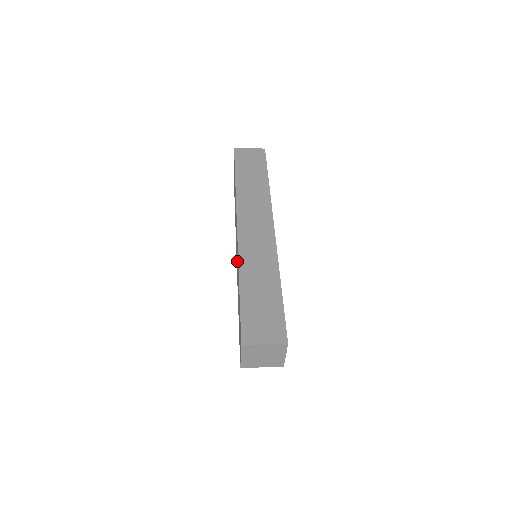
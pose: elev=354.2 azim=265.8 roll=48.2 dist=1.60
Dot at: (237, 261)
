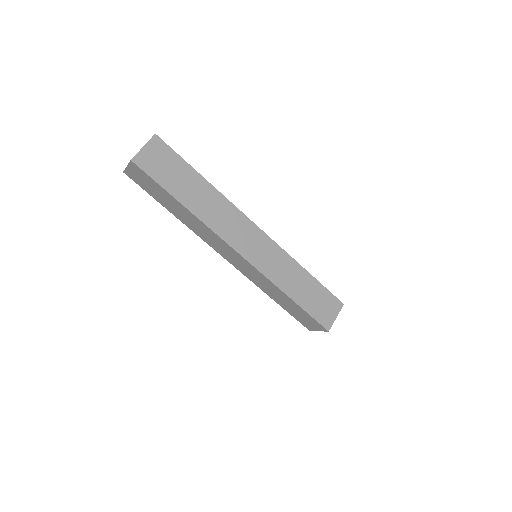
Dot at: (253, 275)
